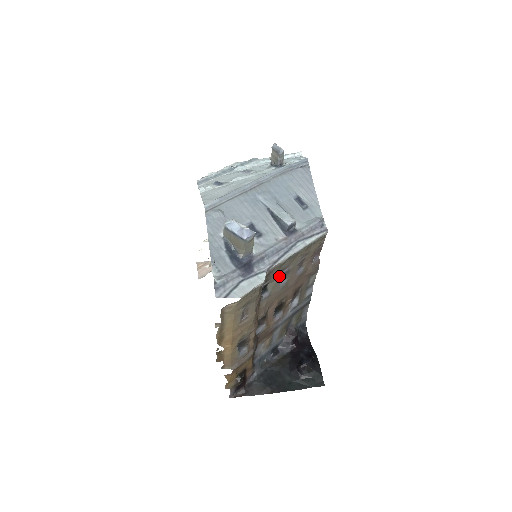
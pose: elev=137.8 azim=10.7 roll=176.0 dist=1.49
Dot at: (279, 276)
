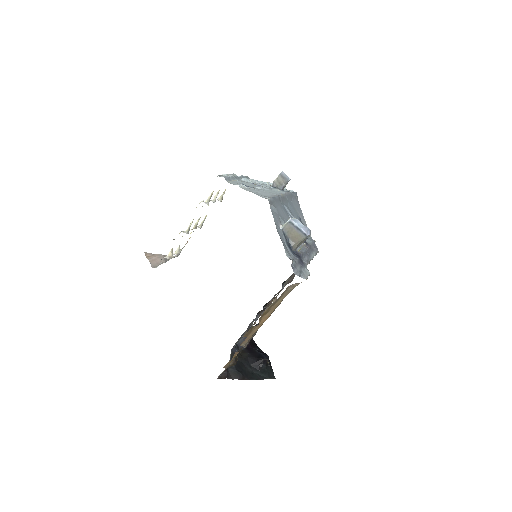
Dot at: occluded
